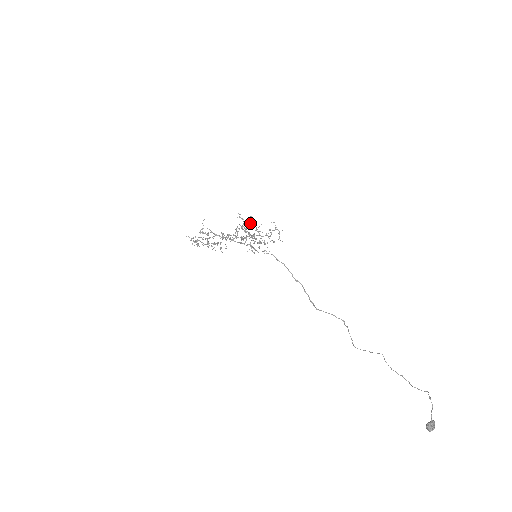
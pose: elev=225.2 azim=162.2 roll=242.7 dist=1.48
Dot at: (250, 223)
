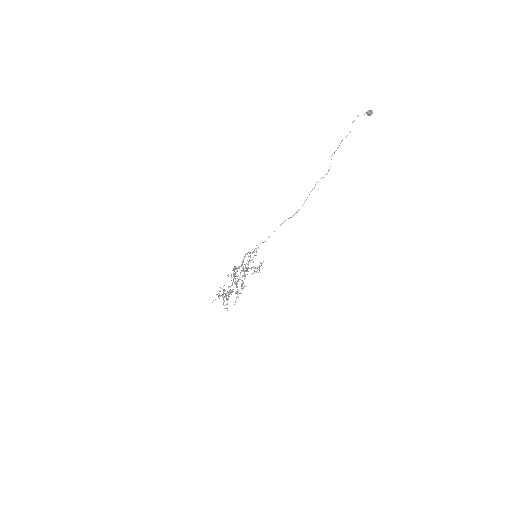
Dot at: (236, 267)
